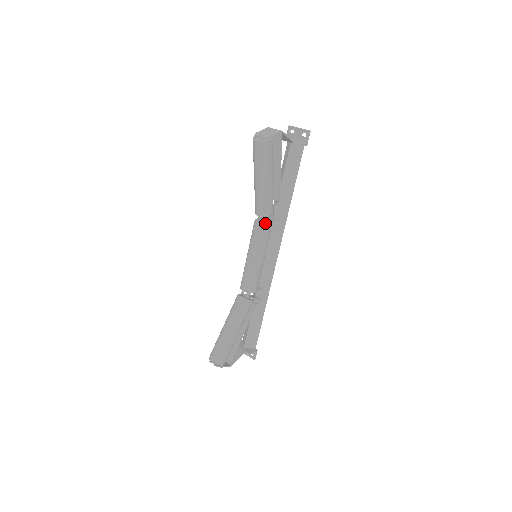
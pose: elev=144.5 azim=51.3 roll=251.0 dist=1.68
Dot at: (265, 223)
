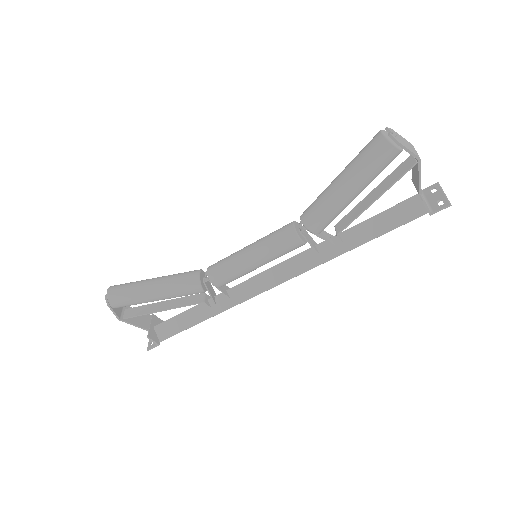
Dot at: (298, 232)
